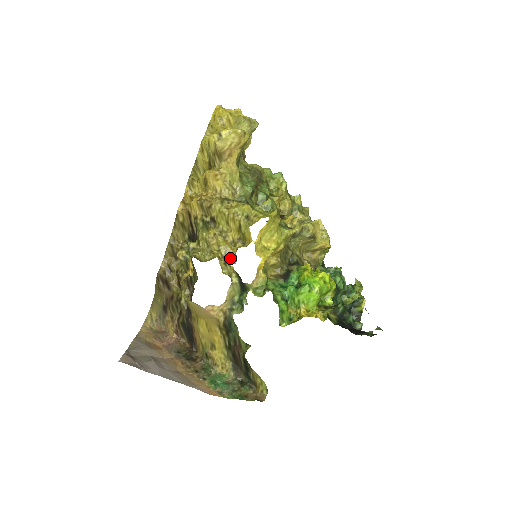
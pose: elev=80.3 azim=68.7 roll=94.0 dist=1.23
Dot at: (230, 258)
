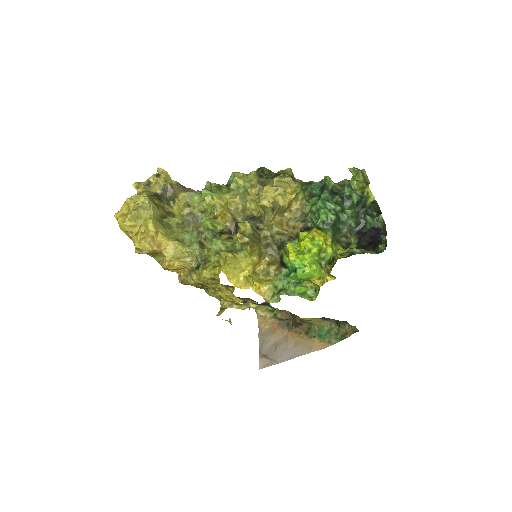
Dot at: (236, 300)
